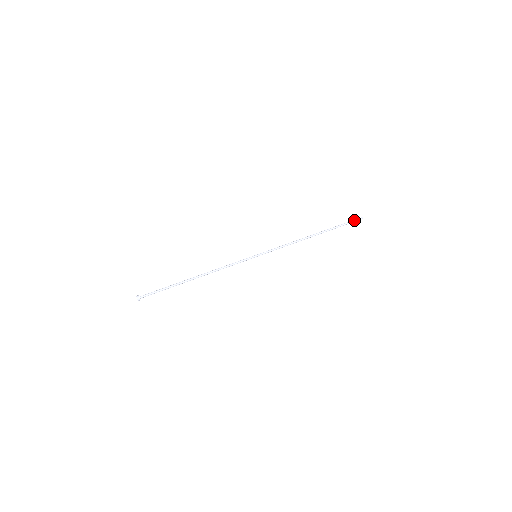
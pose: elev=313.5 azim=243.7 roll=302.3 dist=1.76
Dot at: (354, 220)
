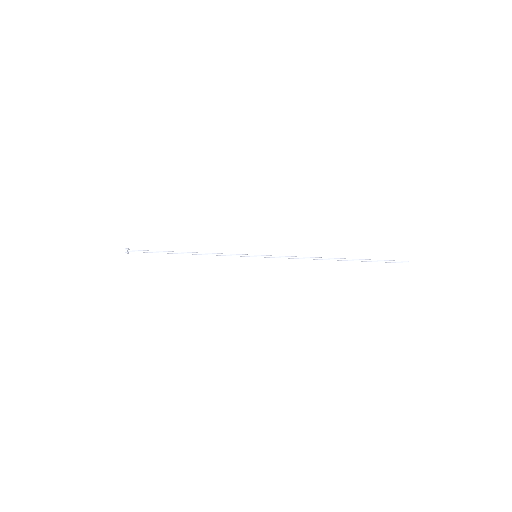
Dot at: (394, 261)
